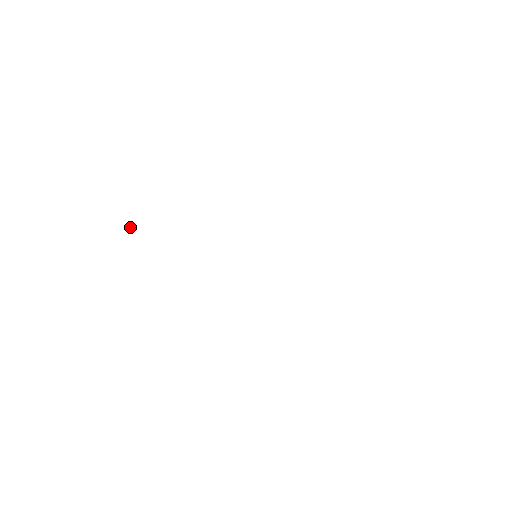
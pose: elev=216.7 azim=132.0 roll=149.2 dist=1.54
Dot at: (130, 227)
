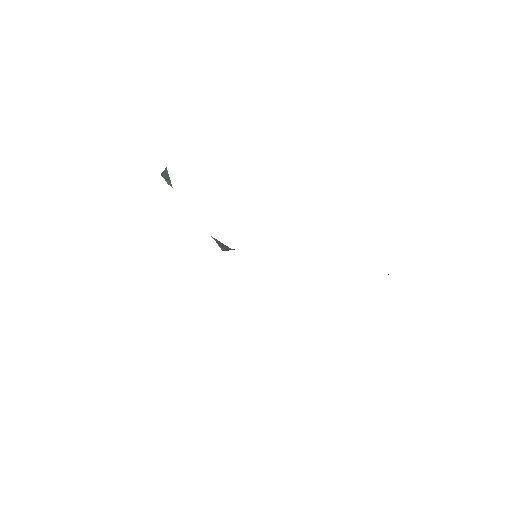
Dot at: (164, 178)
